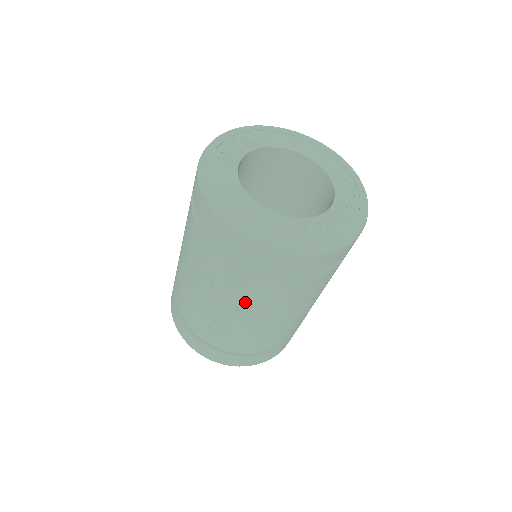
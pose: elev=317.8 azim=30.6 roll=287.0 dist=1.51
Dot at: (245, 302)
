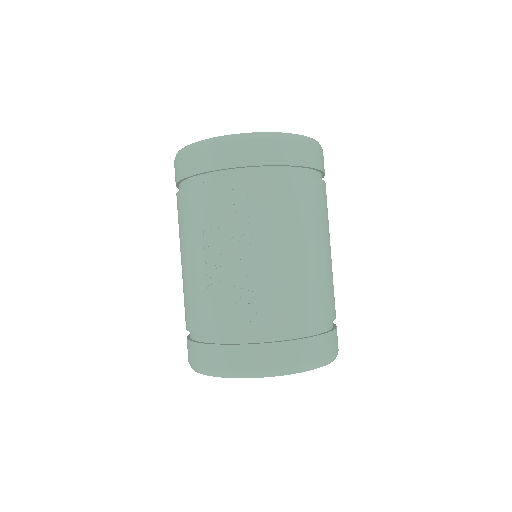
Dot at: (257, 227)
